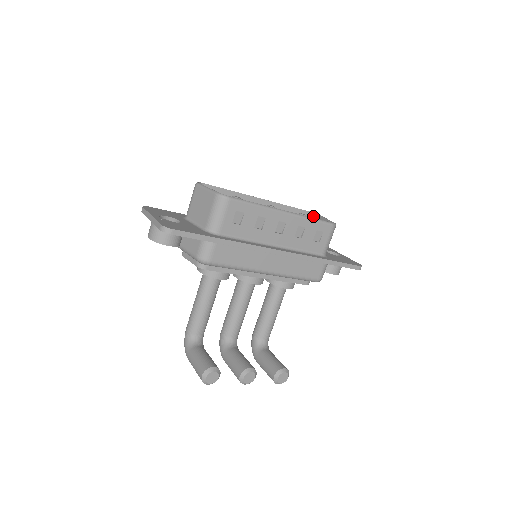
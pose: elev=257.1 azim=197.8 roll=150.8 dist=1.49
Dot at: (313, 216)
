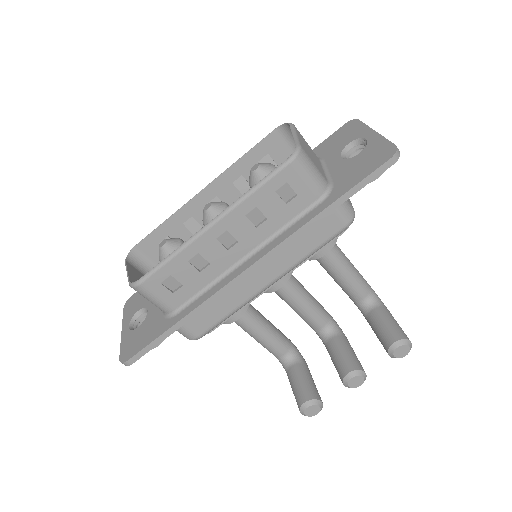
Dot at: (286, 129)
